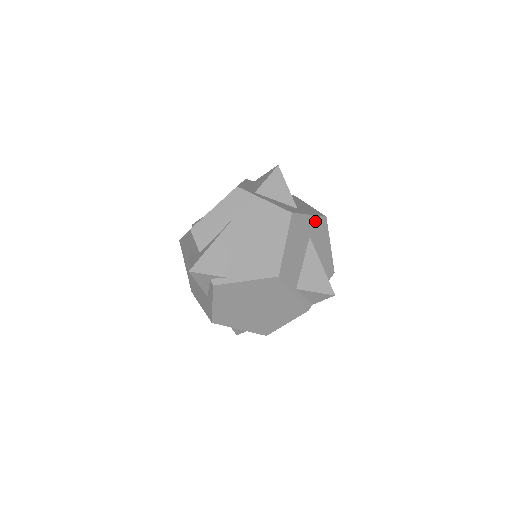
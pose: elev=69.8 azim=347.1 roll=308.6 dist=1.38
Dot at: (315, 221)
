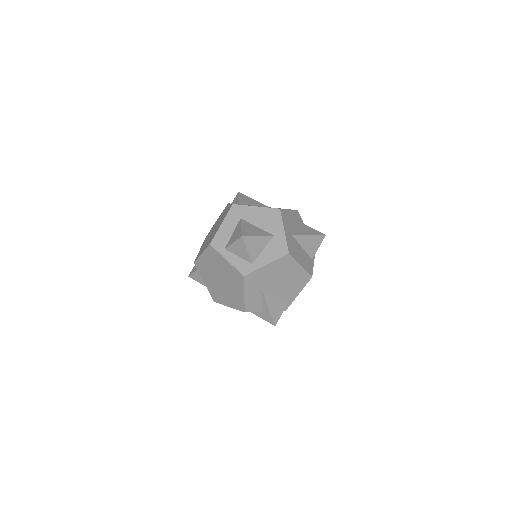
Dot at: (285, 225)
